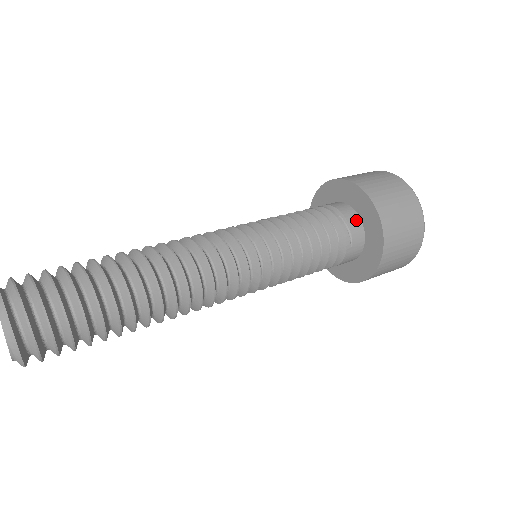
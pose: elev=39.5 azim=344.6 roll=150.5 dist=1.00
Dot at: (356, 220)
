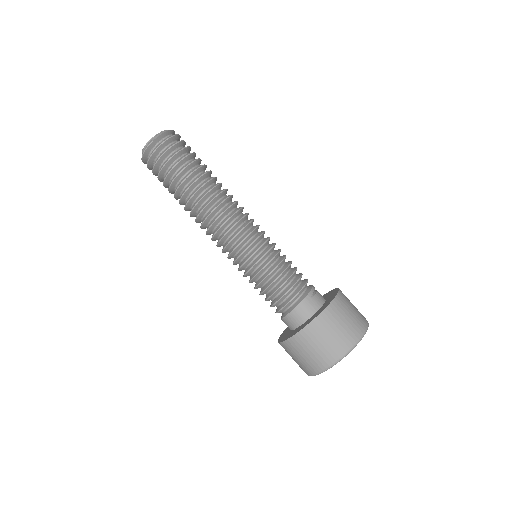
Dot at: (323, 297)
